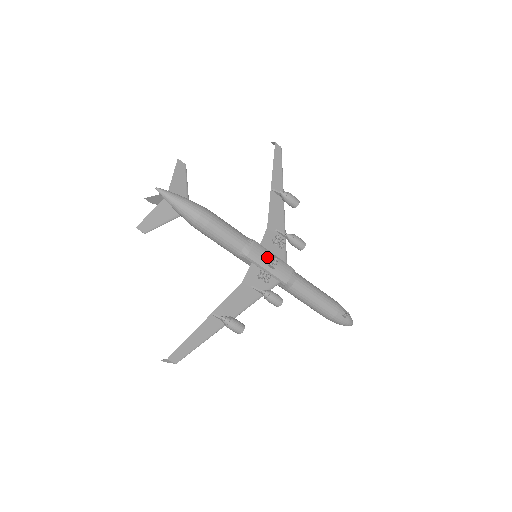
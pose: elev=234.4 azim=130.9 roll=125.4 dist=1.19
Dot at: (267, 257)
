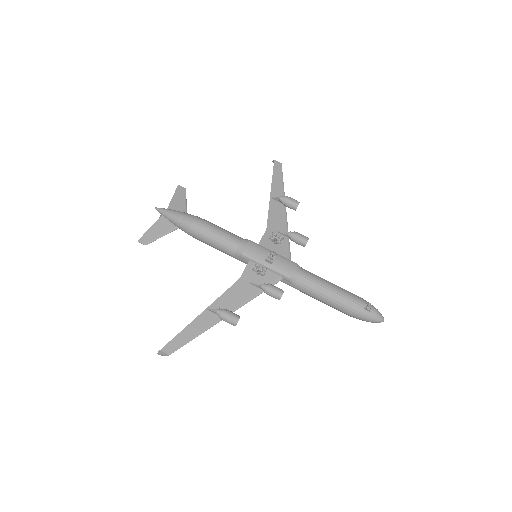
Dot at: (264, 254)
